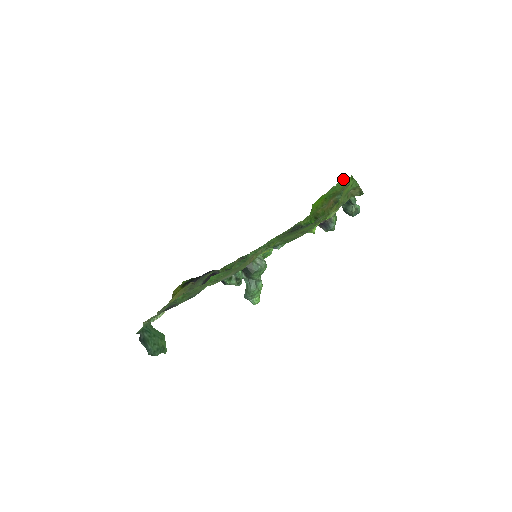
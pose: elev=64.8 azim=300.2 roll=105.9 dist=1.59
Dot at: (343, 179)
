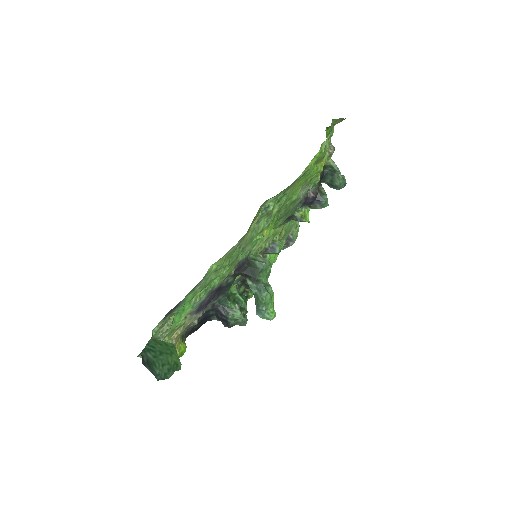
Dot at: occluded
